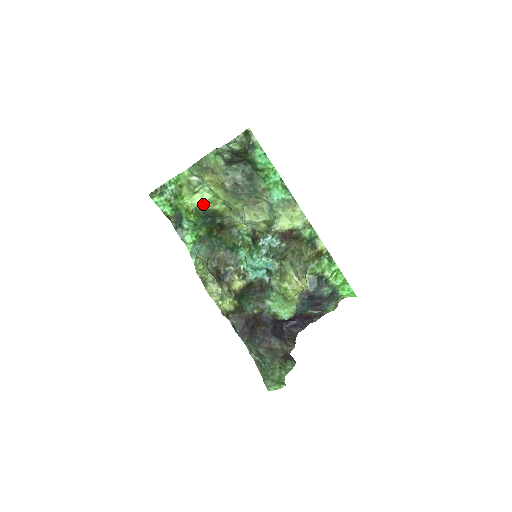
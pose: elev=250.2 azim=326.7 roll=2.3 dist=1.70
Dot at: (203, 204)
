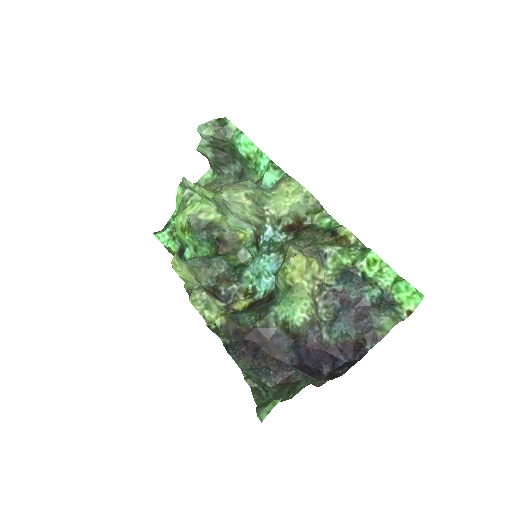
Dot at: (194, 214)
